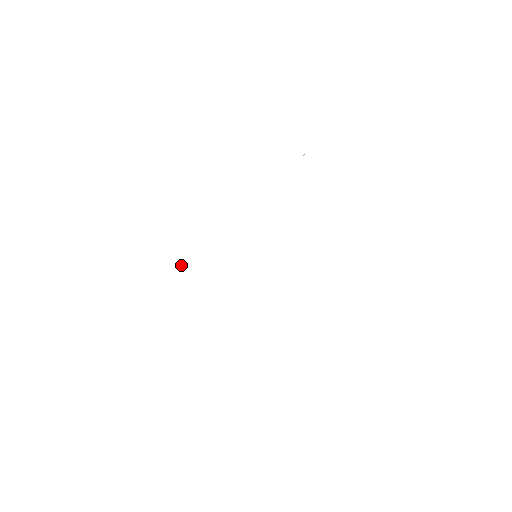
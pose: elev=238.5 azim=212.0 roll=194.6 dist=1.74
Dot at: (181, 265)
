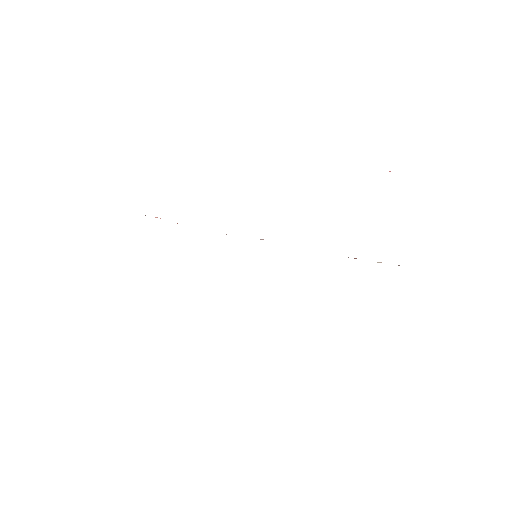
Dot at: occluded
